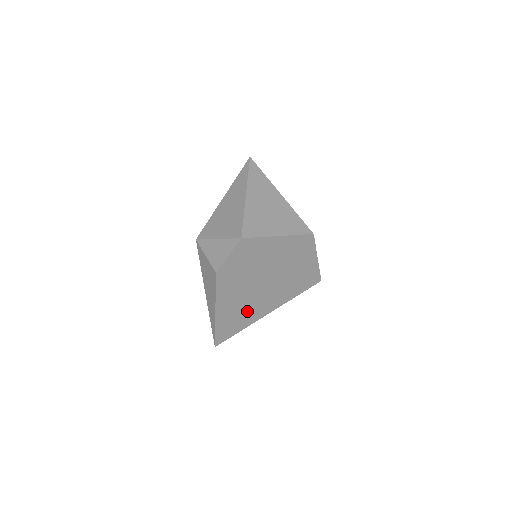
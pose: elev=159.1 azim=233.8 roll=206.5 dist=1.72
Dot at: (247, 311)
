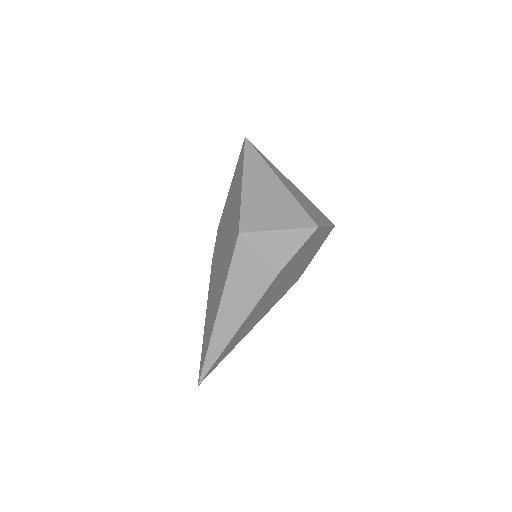
Dot at: (250, 325)
